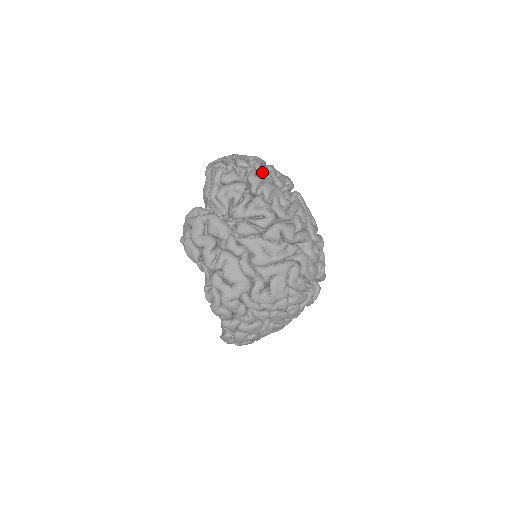
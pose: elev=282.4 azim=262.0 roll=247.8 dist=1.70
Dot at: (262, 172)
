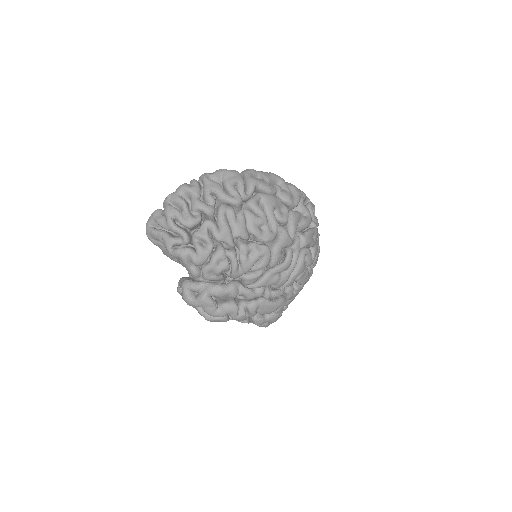
Dot at: (218, 215)
